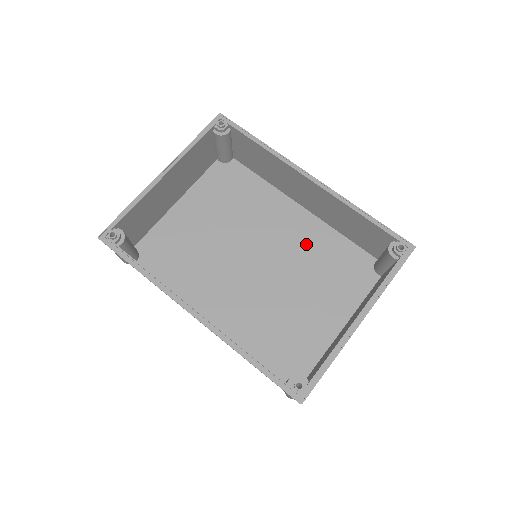
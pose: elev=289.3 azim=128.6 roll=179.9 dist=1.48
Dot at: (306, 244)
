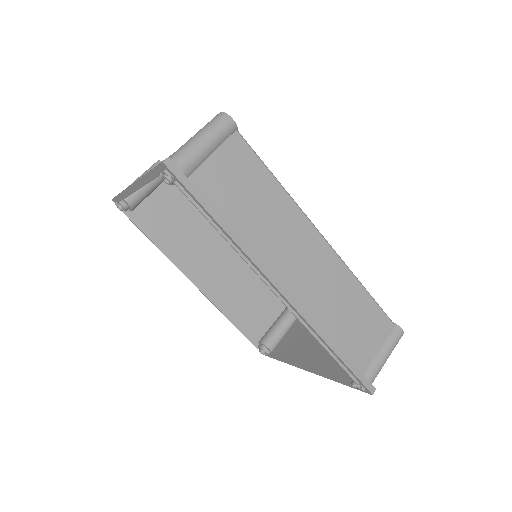
Dot at: occluded
